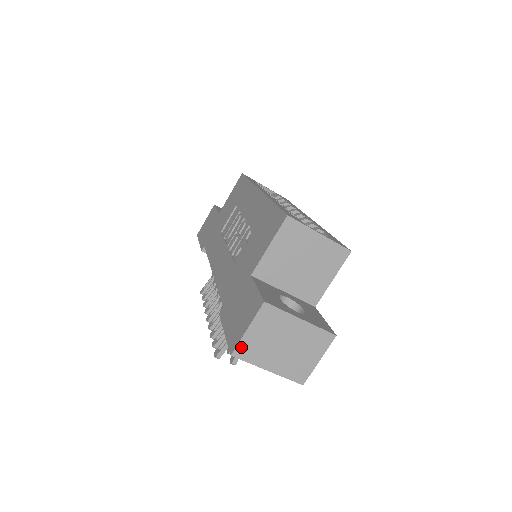
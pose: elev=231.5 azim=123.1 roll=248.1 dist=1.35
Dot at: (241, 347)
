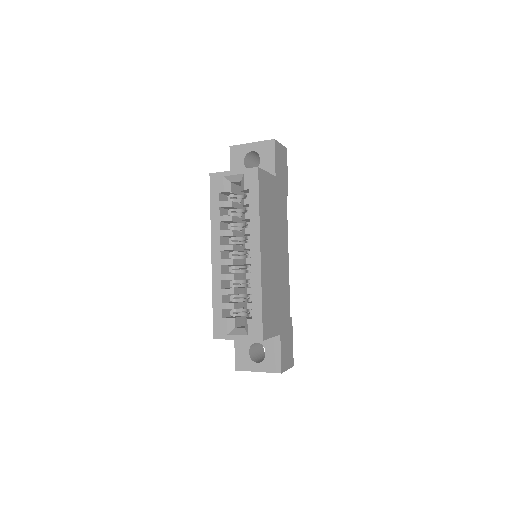
Dot at: occluded
